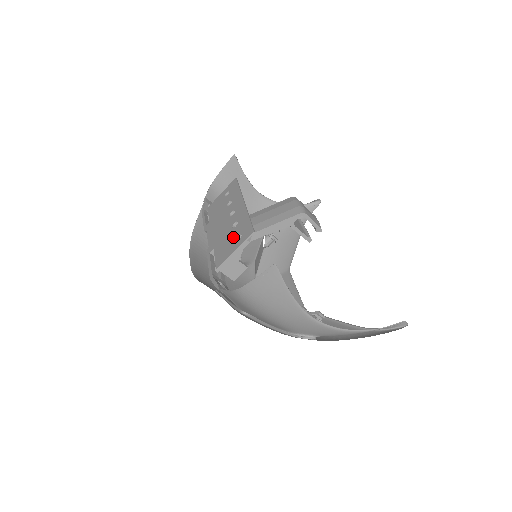
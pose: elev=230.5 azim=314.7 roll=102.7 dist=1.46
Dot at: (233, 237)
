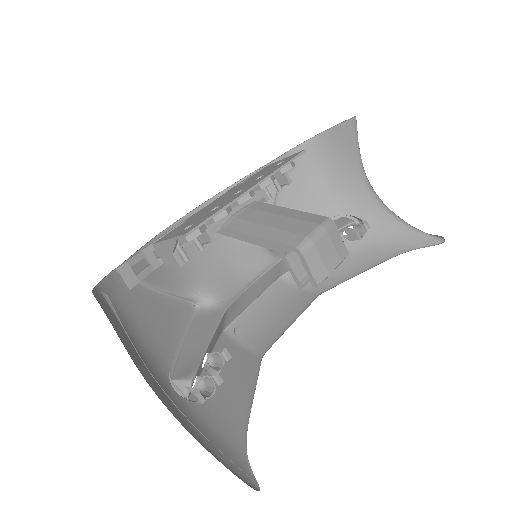
Dot at: (192, 222)
